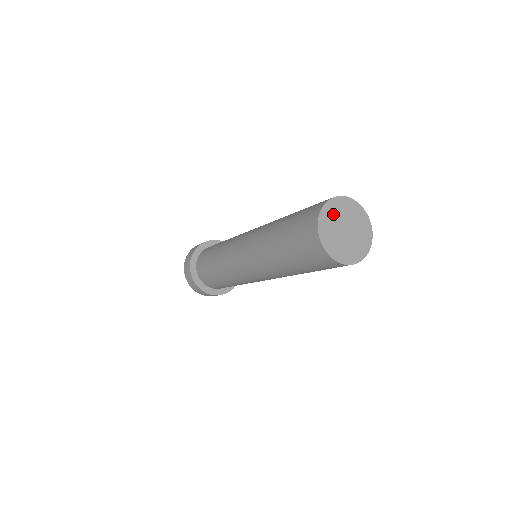
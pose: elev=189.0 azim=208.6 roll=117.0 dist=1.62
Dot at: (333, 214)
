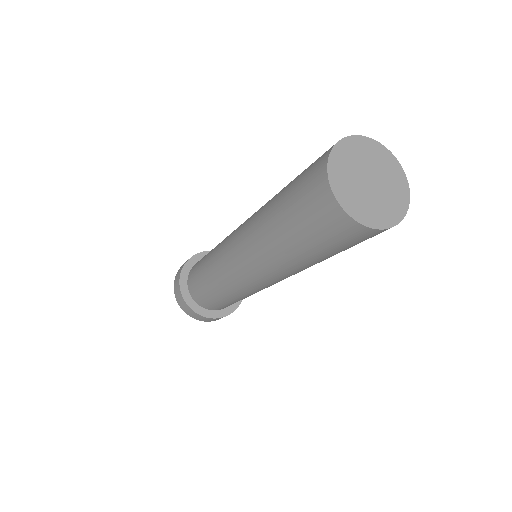
Dot at: (344, 177)
